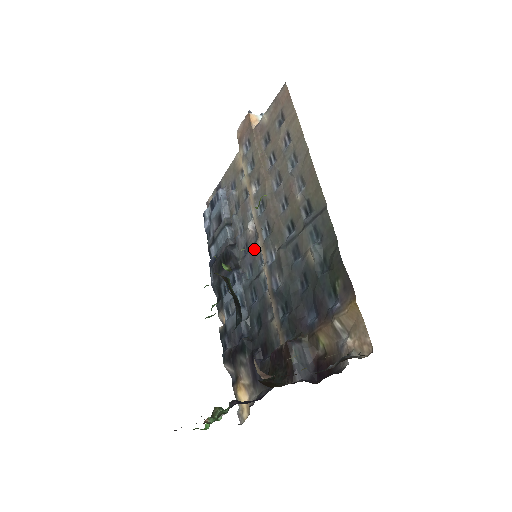
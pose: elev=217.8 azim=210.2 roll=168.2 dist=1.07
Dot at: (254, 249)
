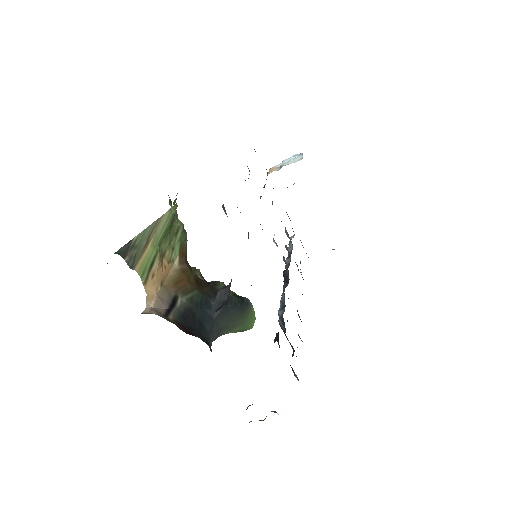
Dot at: occluded
